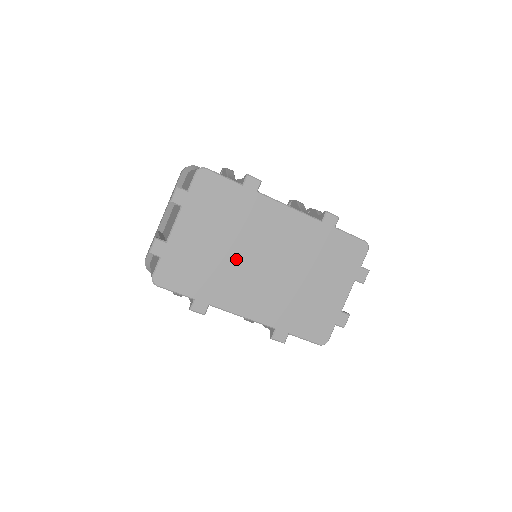
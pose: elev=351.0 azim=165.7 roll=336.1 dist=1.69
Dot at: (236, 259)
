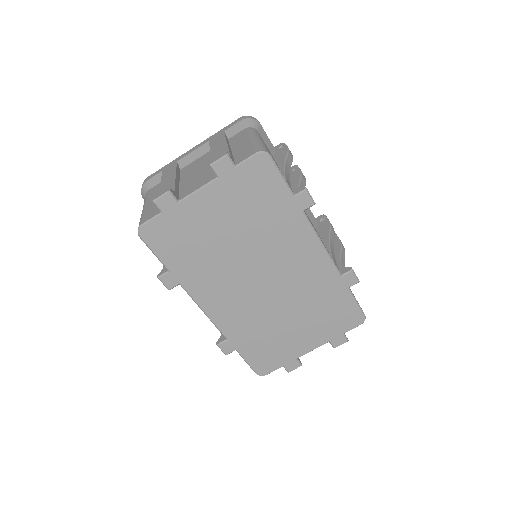
Dot at: (236, 260)
